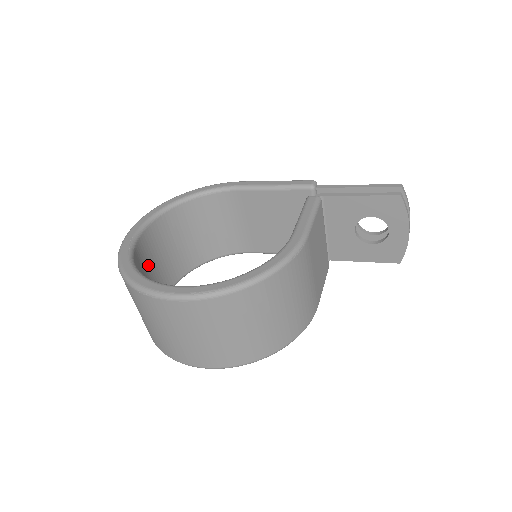
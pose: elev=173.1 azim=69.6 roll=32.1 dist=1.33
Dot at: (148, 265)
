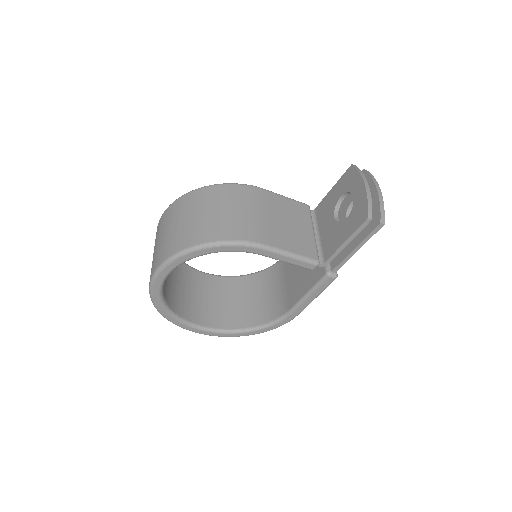
Dot at: (196, 289)
